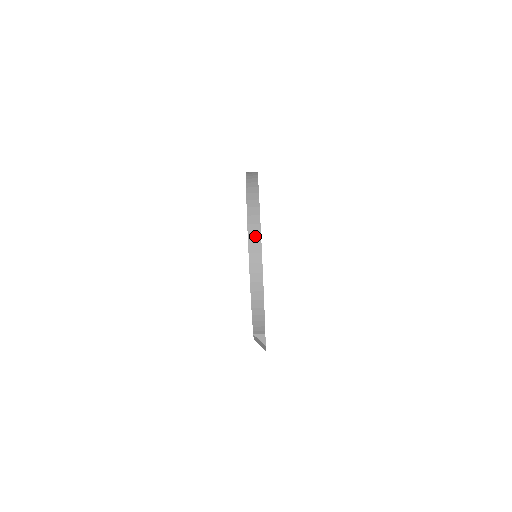
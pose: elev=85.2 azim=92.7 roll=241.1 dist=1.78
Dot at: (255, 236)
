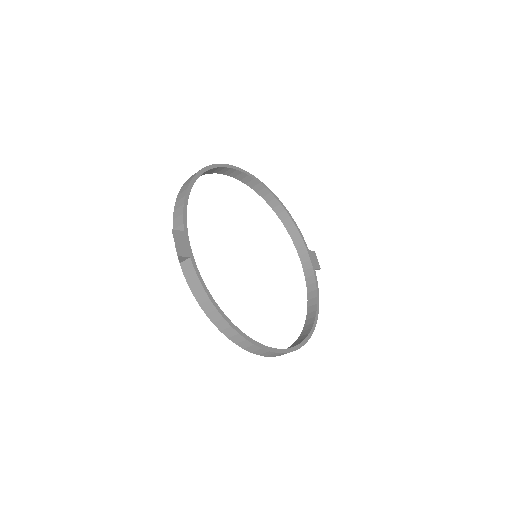
Dot at: occluded
